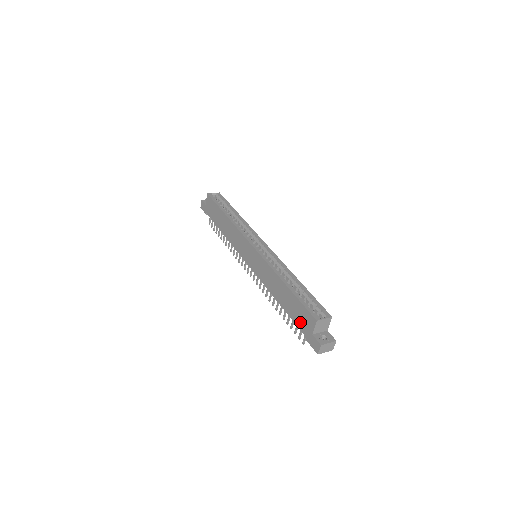
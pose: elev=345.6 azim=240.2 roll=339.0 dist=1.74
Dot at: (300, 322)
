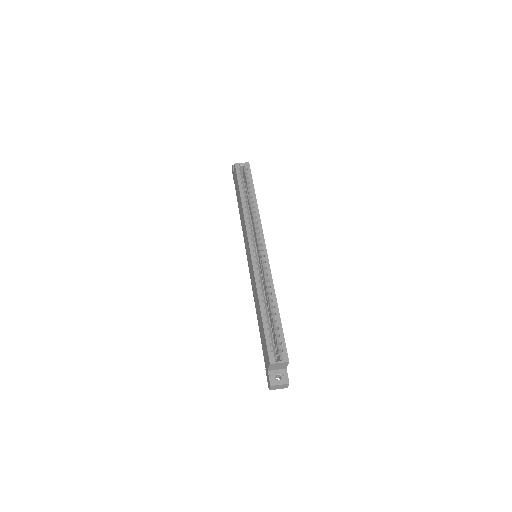
Dot at: (264, 352)
